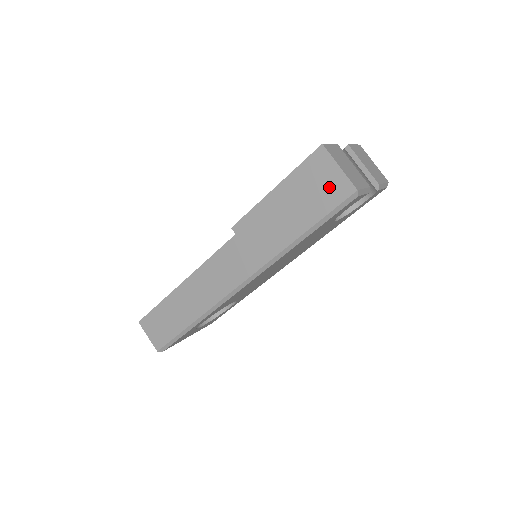
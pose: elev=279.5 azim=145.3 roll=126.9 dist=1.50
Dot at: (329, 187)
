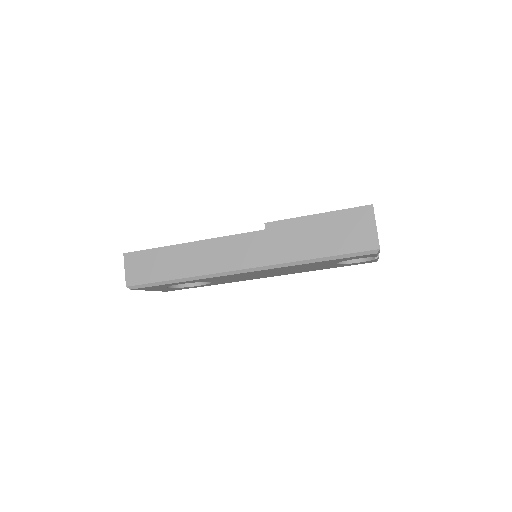
Dot at: (361, 236)
